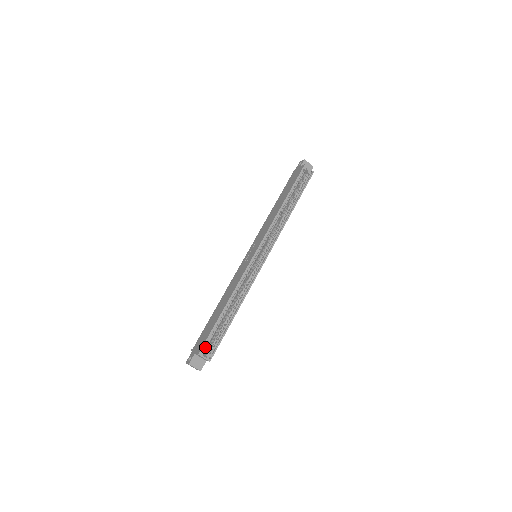
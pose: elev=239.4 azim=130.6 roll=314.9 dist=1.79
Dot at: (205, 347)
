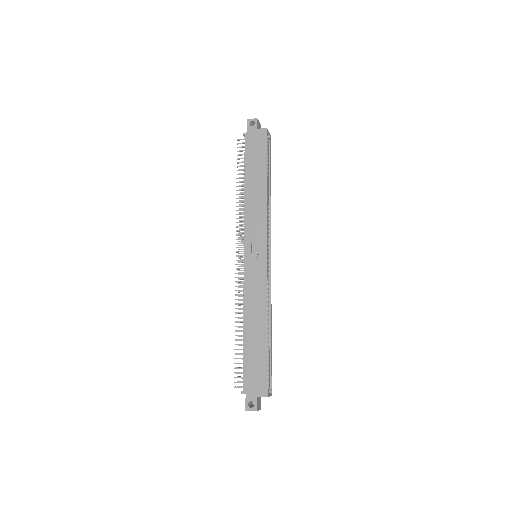
Dot at: (267, 385)
